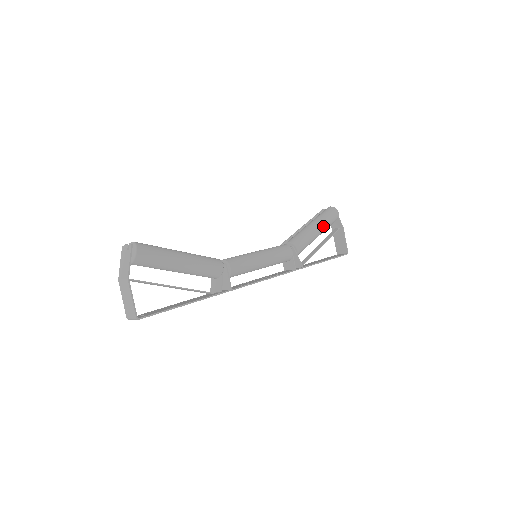
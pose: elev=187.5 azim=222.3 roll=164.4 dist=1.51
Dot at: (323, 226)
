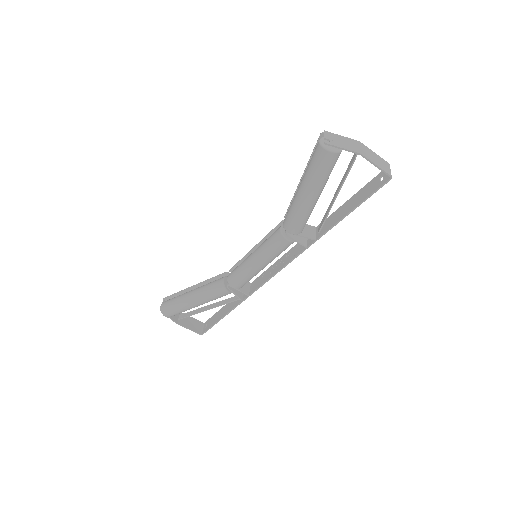
Dot at: (314, 189)
